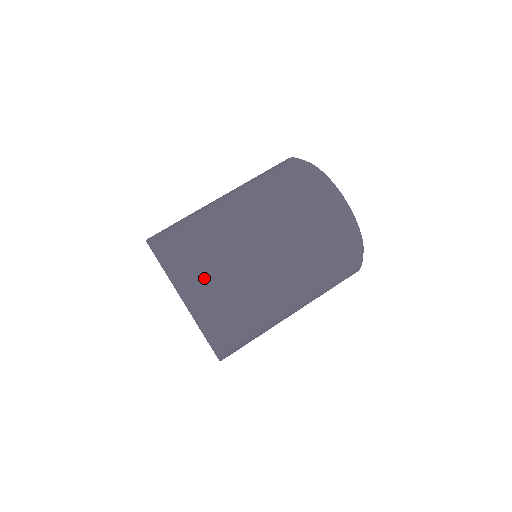
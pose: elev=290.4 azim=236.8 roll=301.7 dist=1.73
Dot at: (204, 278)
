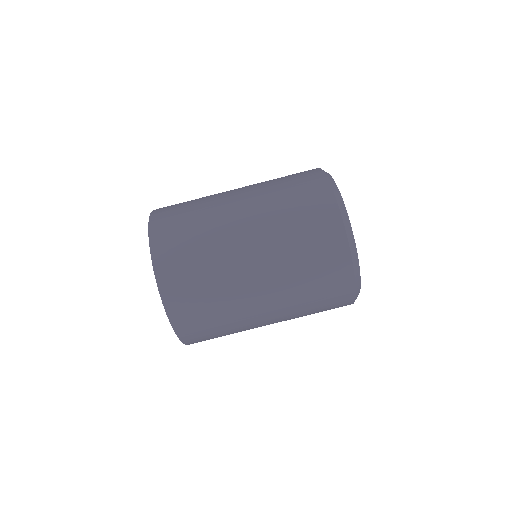
Dot at: (186, 281)
